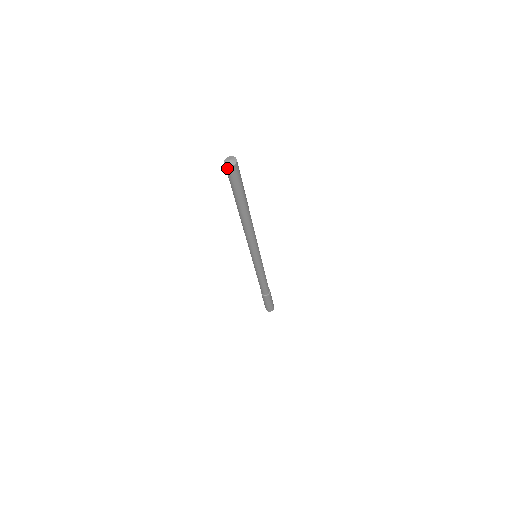
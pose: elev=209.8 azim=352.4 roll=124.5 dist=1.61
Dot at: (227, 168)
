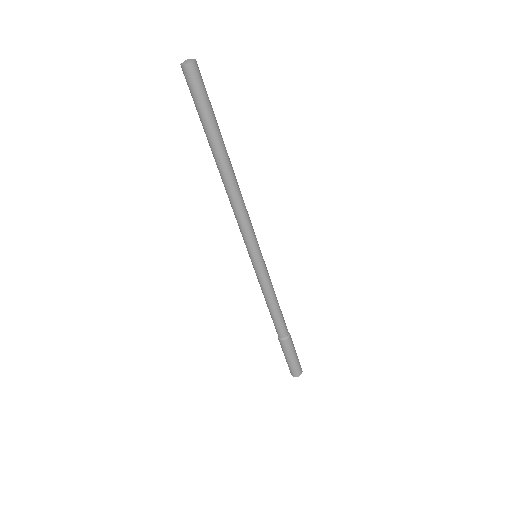
Dot at: (183, 70)
